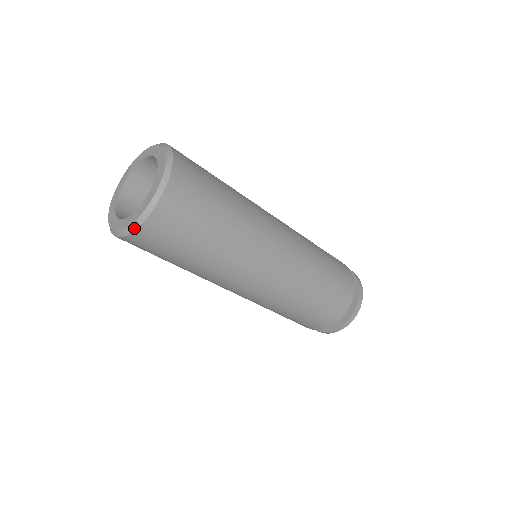
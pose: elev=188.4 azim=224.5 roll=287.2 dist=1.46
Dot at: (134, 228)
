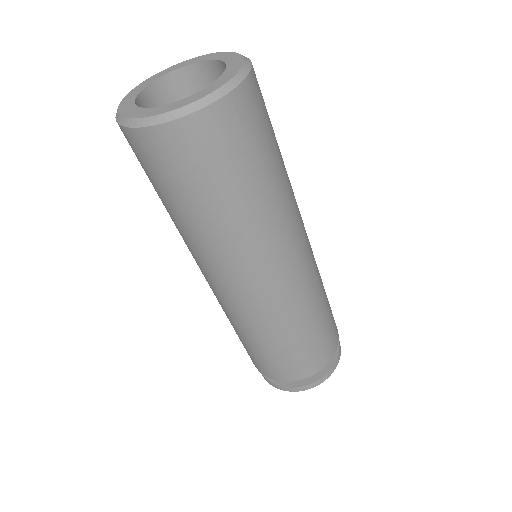
Dot at: (204, 104)
